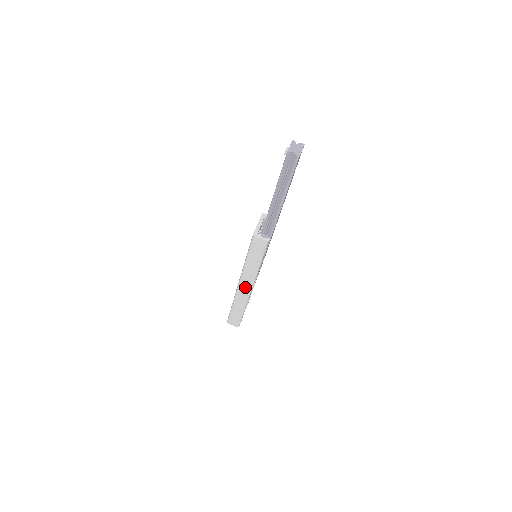
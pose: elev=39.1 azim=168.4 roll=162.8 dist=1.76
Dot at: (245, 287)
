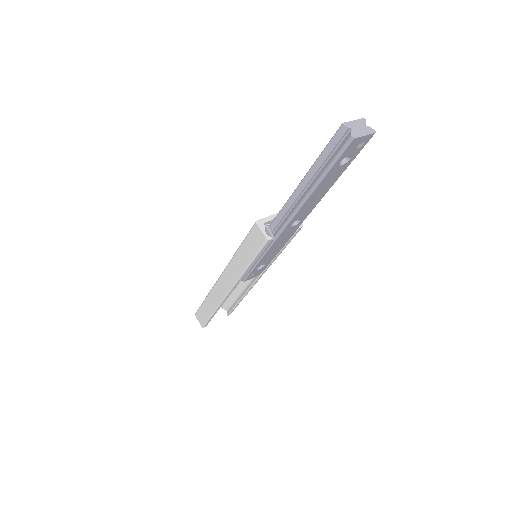
Dot at: (225, 284)
